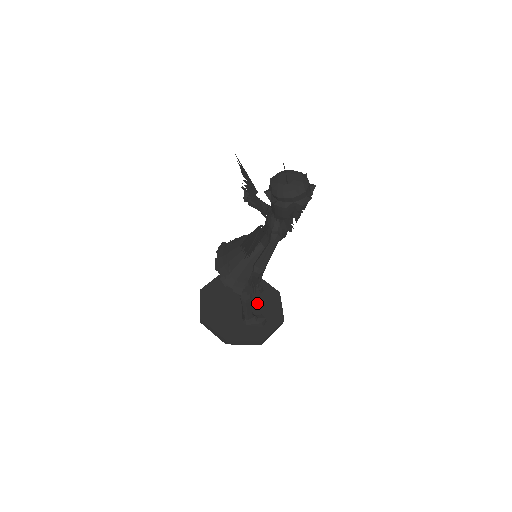
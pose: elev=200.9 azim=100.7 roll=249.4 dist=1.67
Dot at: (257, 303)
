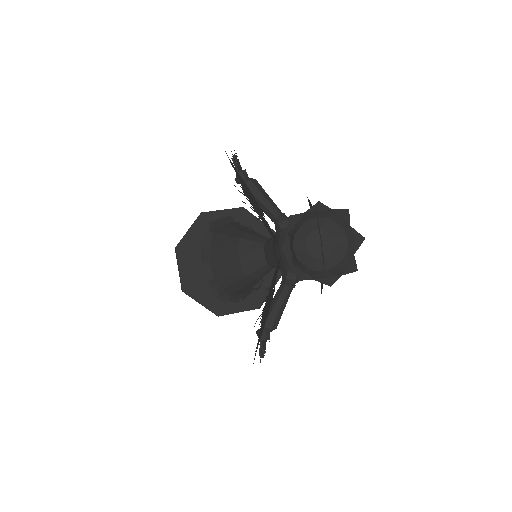
Dot at: occluded
